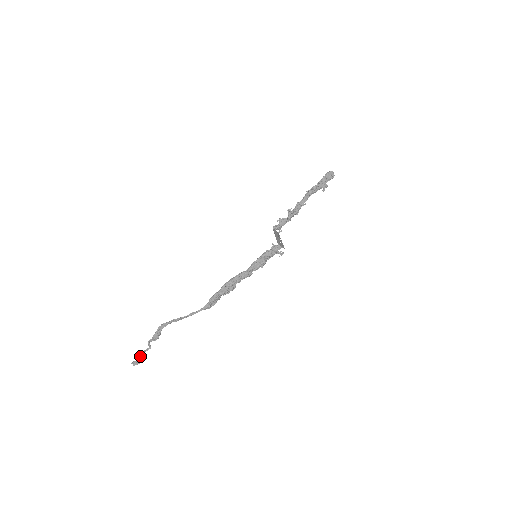
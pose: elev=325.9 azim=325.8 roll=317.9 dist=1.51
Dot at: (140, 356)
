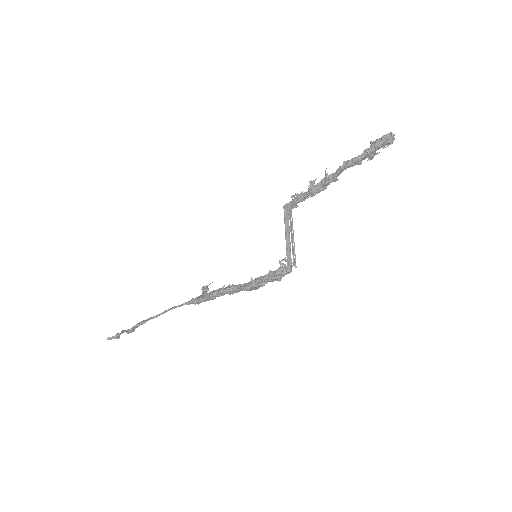
Dot at: occluded
